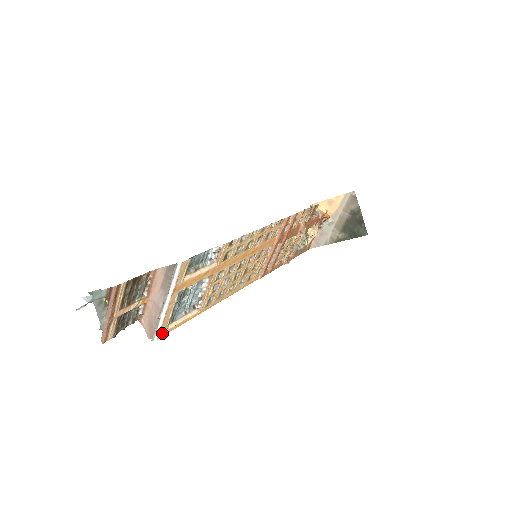
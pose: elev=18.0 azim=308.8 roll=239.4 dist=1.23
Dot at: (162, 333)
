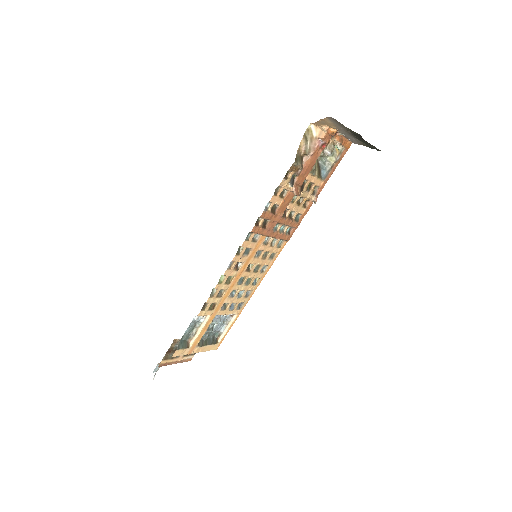
Dot at: (217, 346)
